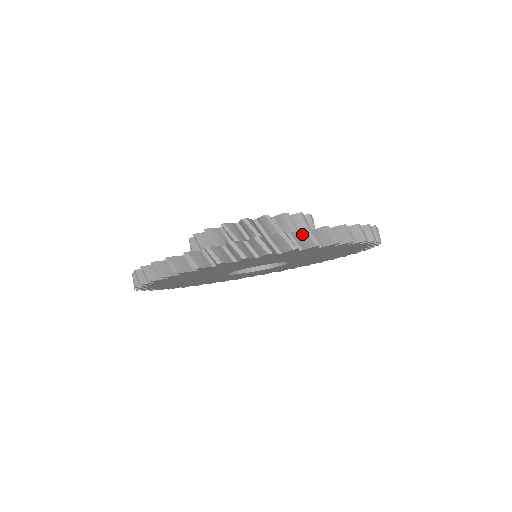
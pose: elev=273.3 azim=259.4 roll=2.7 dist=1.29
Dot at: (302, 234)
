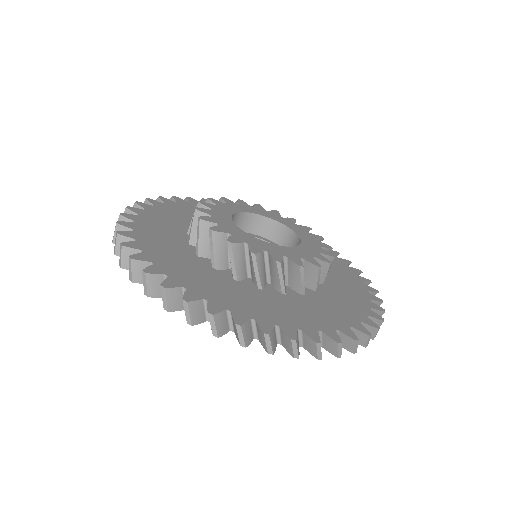
Dot at: (333, 343)
